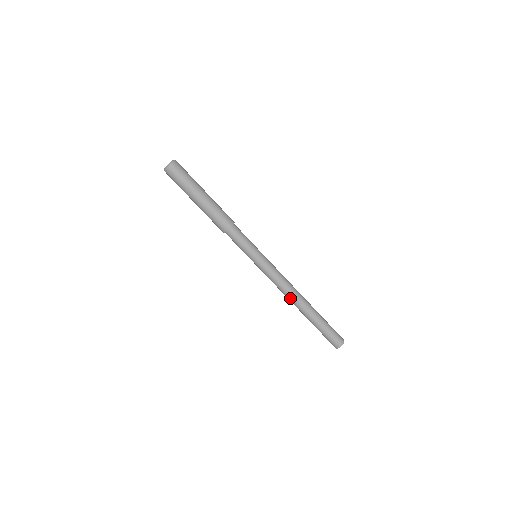
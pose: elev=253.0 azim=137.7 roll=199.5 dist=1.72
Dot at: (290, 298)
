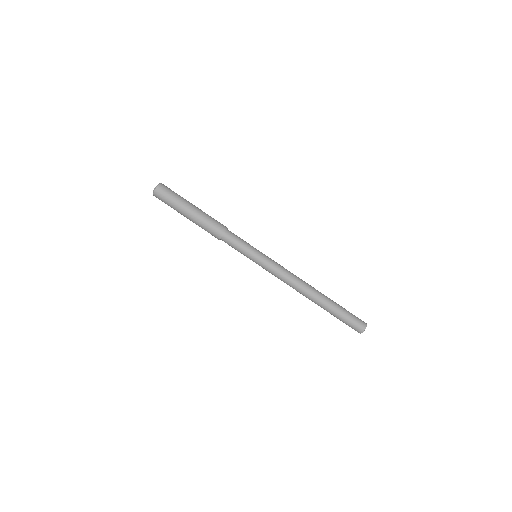
Dot at: (301, 288)
